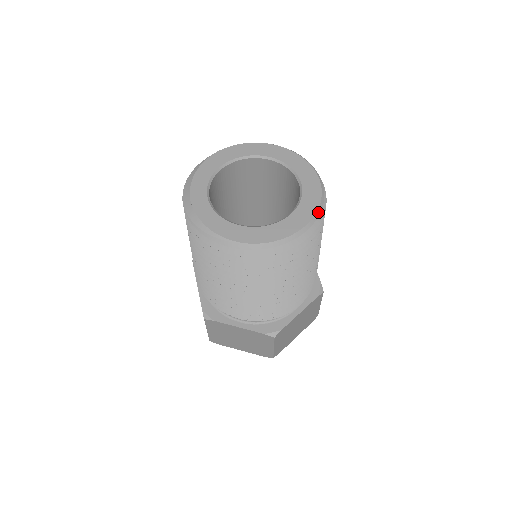
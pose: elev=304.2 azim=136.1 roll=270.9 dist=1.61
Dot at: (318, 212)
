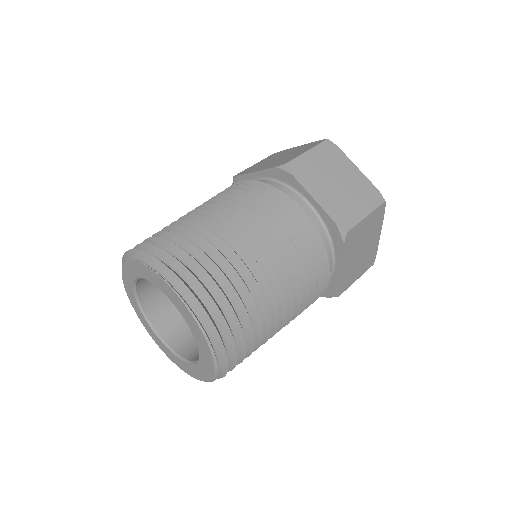
Dot at: (209, 381)
